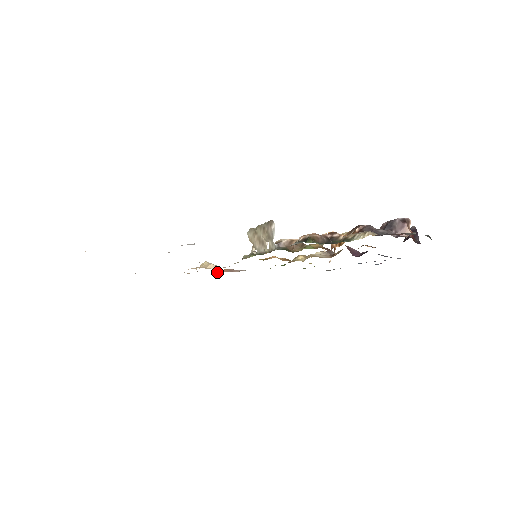
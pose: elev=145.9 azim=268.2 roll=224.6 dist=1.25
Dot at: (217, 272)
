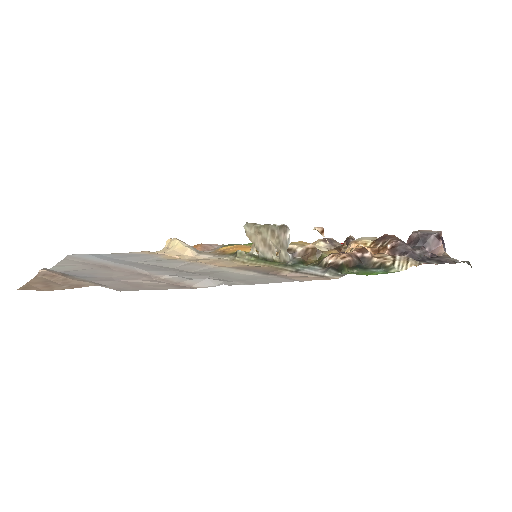
Dot at: occluded
